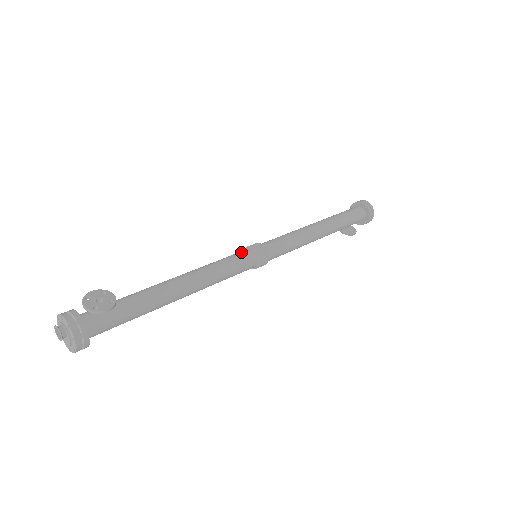
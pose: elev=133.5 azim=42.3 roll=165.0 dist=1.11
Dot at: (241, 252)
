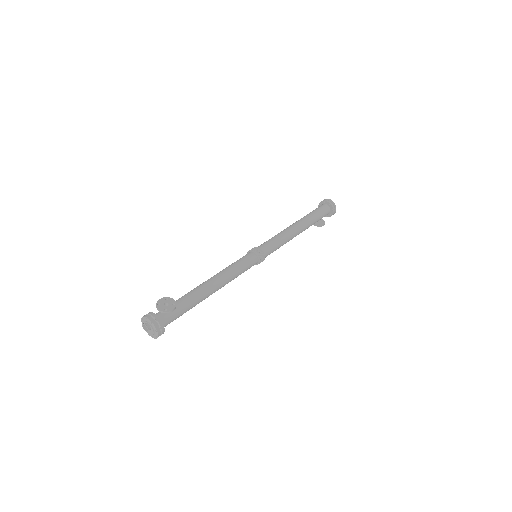
Dot at: (246, 256)
